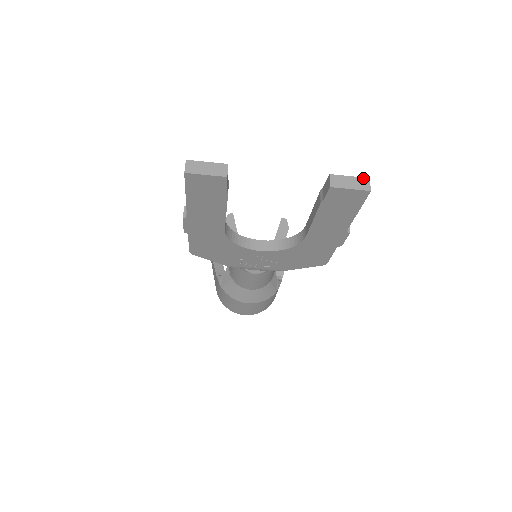
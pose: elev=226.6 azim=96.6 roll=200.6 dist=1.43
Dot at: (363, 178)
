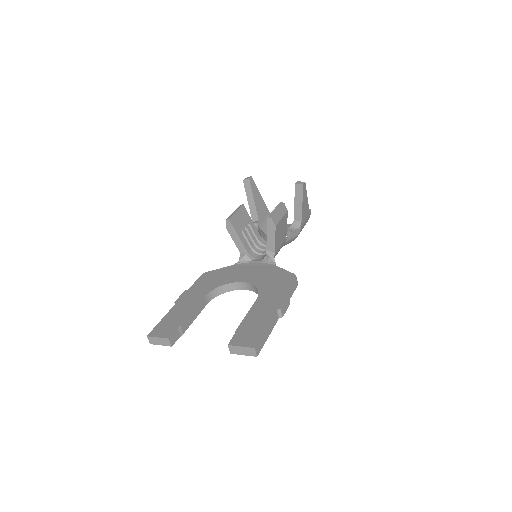
Dot at: (250, 348)
